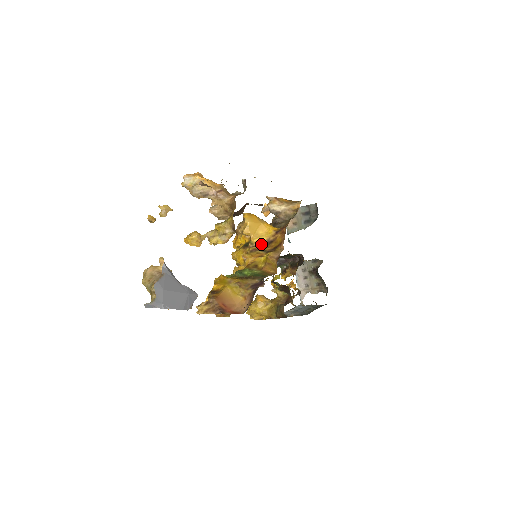
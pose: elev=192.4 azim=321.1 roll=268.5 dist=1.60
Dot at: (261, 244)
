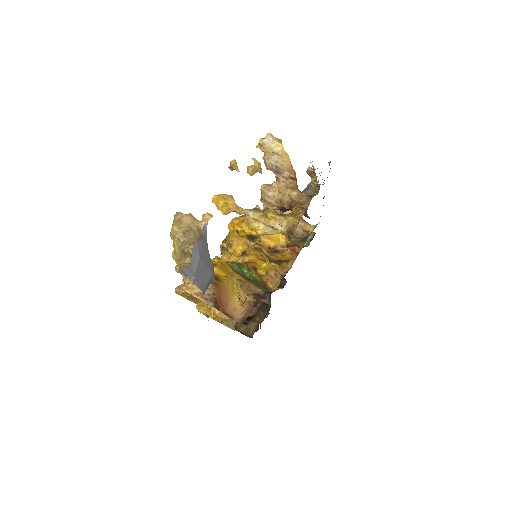
Dot at: (267, 247)
